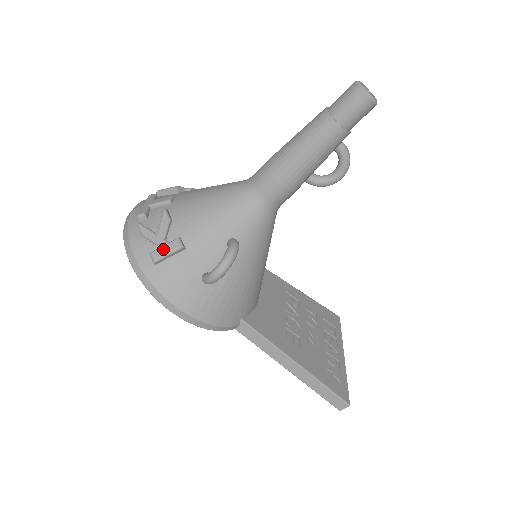
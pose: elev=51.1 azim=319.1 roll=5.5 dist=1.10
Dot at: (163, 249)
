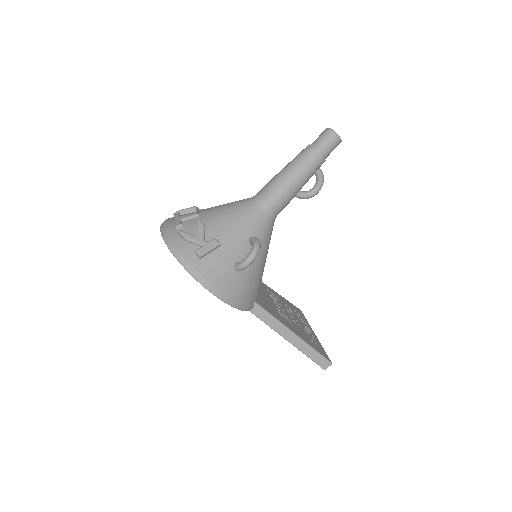
Dot at: (205, 247)
